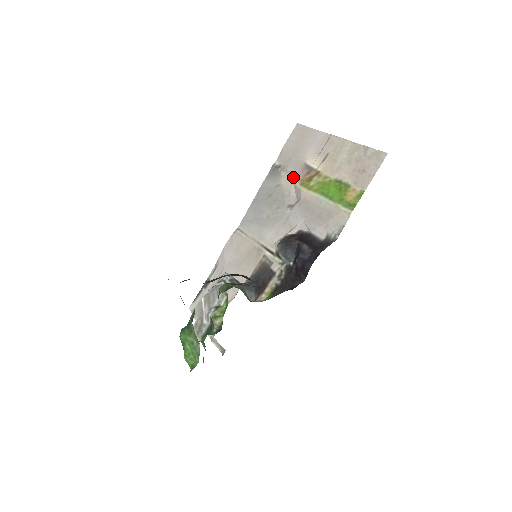
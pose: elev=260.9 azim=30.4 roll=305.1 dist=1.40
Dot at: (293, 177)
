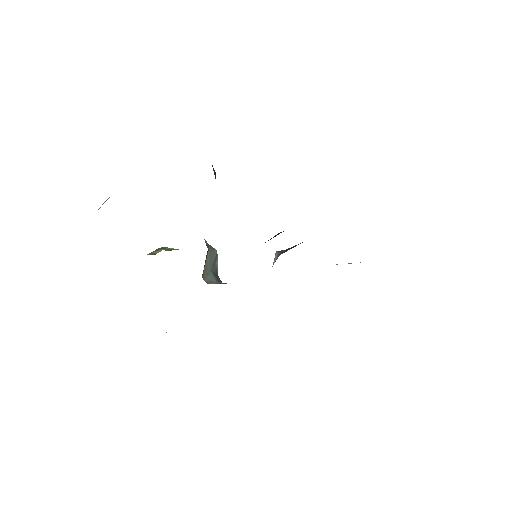
Dot at: occluded
